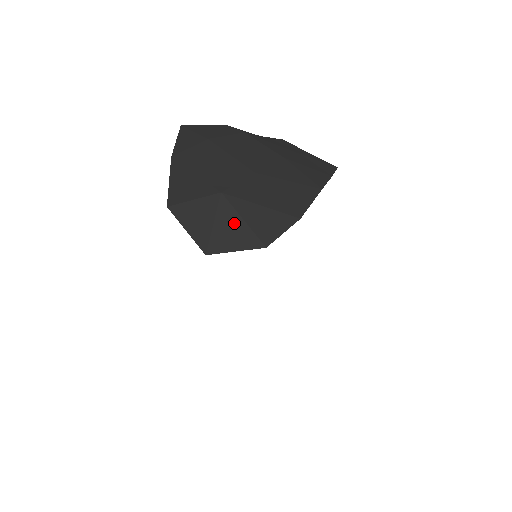
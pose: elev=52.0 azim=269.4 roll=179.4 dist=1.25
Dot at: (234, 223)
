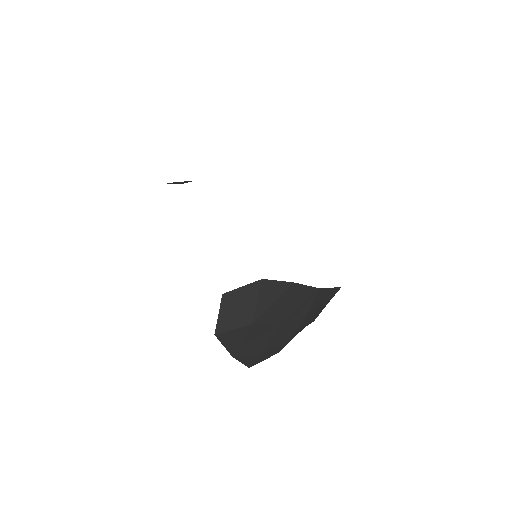
Dot at: occluded
